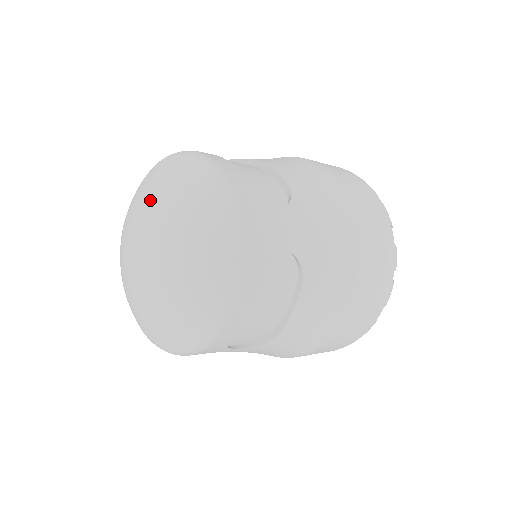
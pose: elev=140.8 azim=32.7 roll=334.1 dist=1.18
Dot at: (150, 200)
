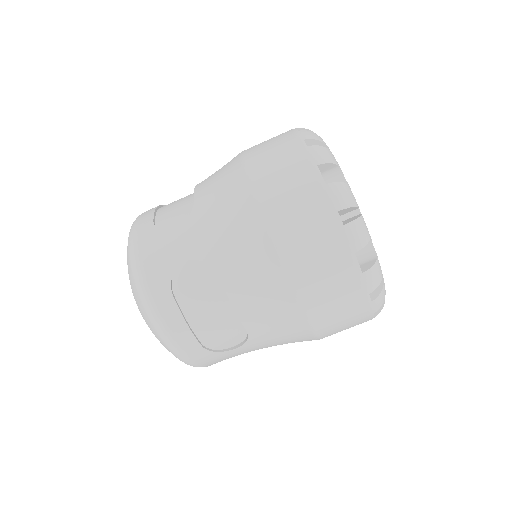
Dot at: occluded
